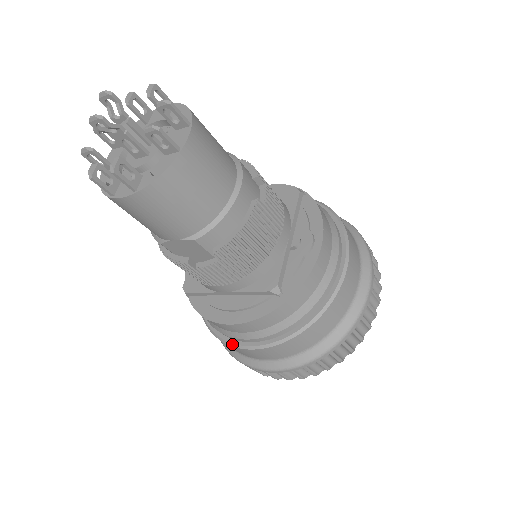
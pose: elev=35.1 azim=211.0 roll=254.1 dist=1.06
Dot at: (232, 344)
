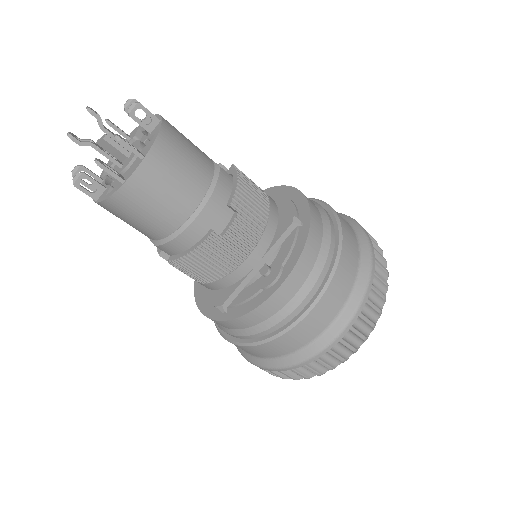
Dot at: occluded
